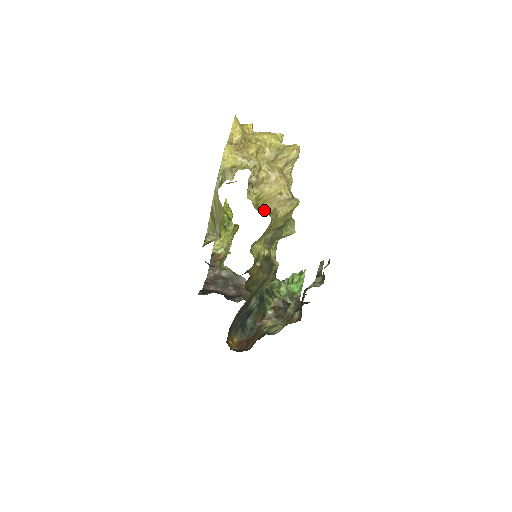
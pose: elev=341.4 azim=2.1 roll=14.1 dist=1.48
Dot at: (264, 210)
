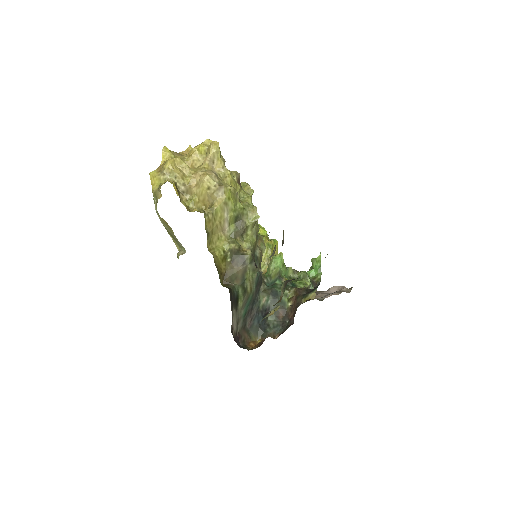
Dot at: occluded
